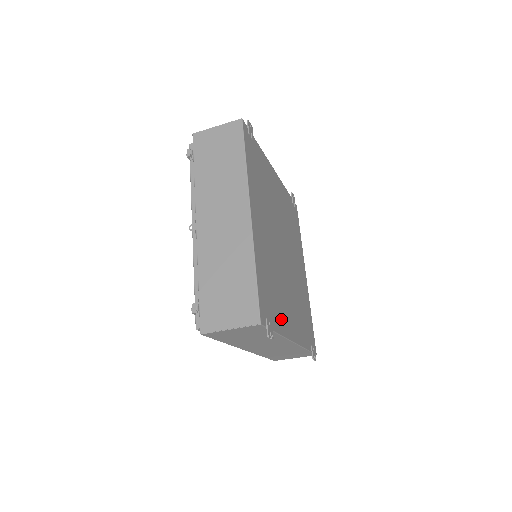
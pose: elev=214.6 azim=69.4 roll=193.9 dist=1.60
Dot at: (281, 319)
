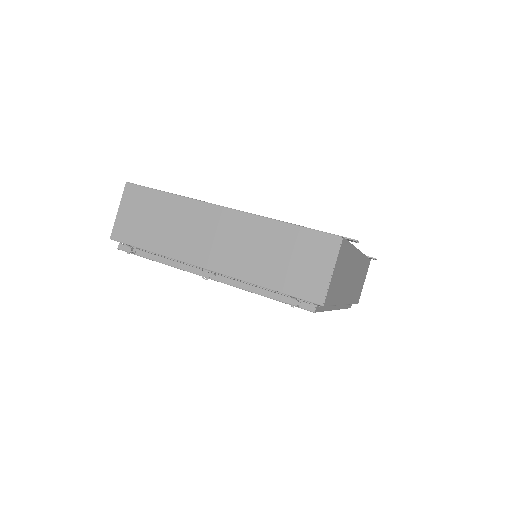
Dot at: occluded
